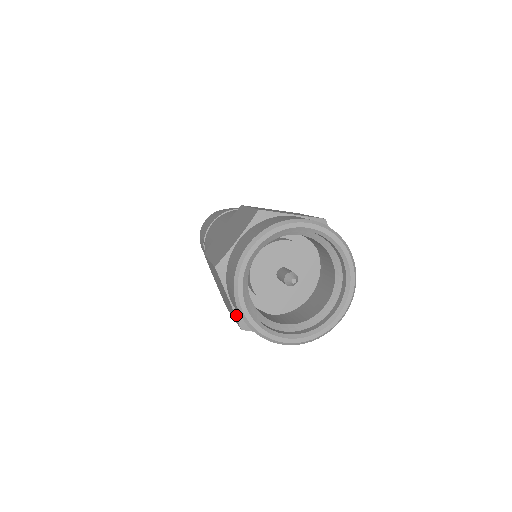
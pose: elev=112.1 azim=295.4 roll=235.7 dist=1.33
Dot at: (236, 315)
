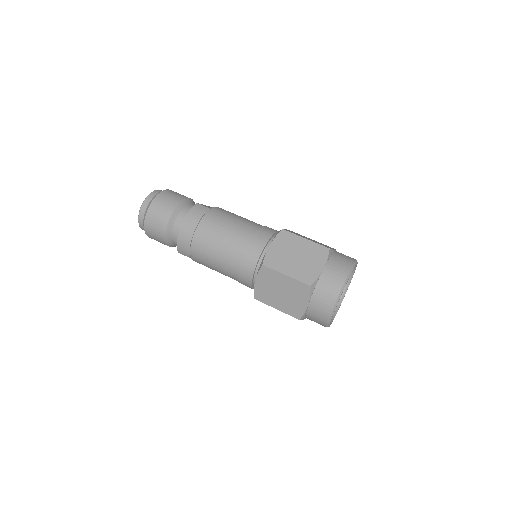
Dot at: occluded
